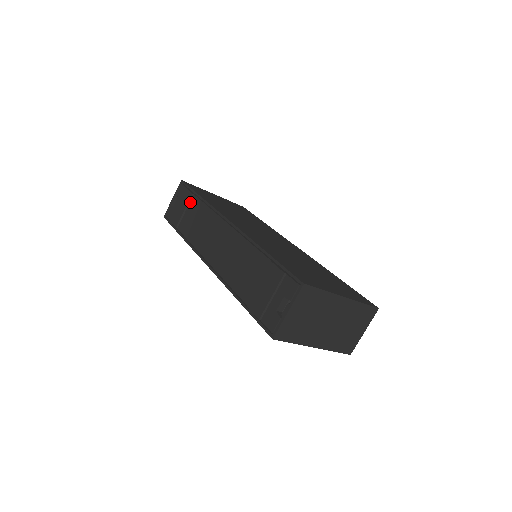
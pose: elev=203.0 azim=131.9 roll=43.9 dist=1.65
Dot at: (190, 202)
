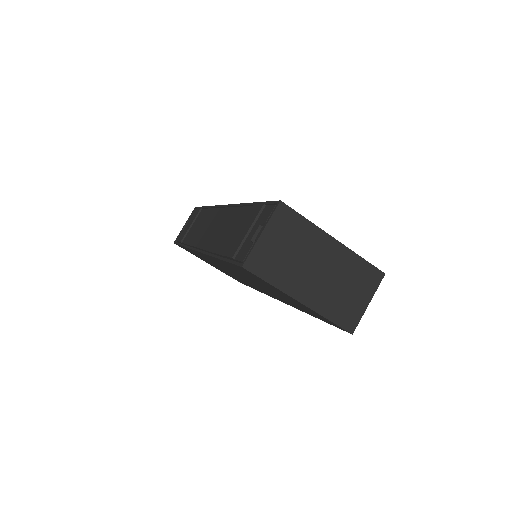
Dot at: (197, 216)
